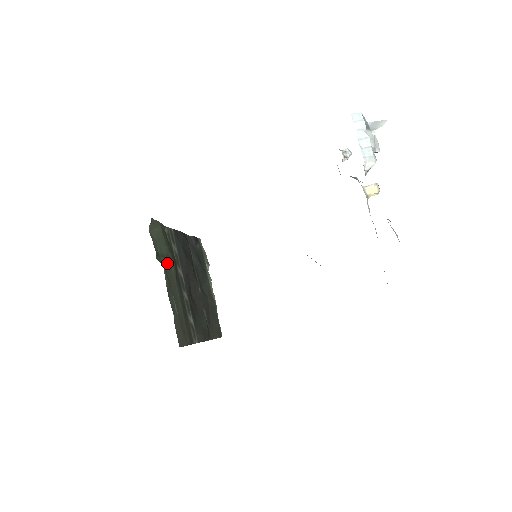
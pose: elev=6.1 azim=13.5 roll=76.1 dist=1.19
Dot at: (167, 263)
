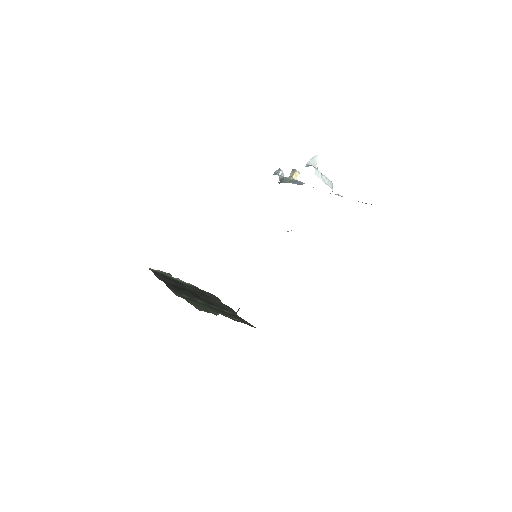
Dot at: (208, 309)
